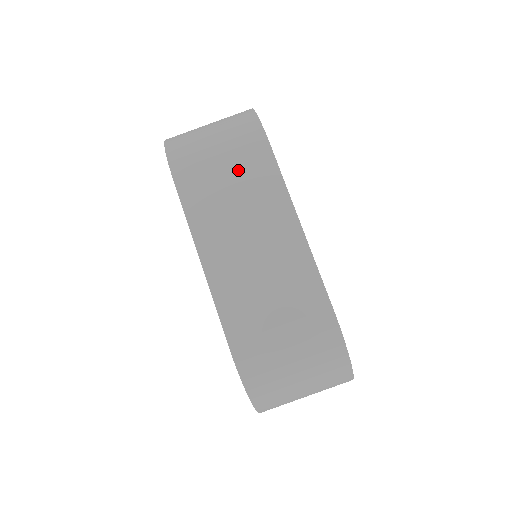
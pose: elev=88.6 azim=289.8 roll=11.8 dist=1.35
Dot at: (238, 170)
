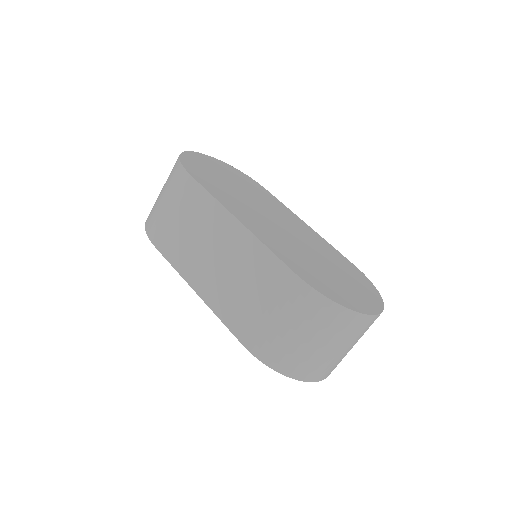
Dot at: (183, 210)
